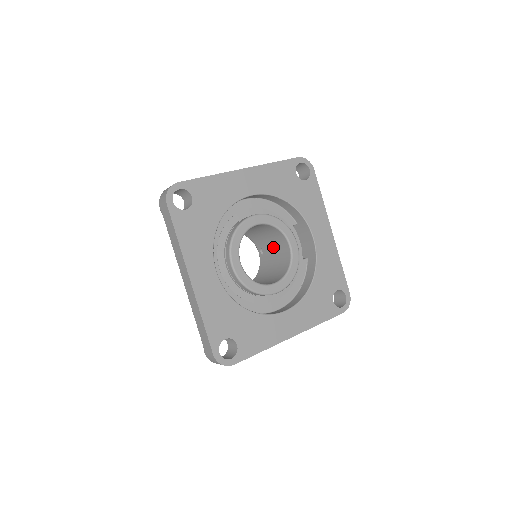
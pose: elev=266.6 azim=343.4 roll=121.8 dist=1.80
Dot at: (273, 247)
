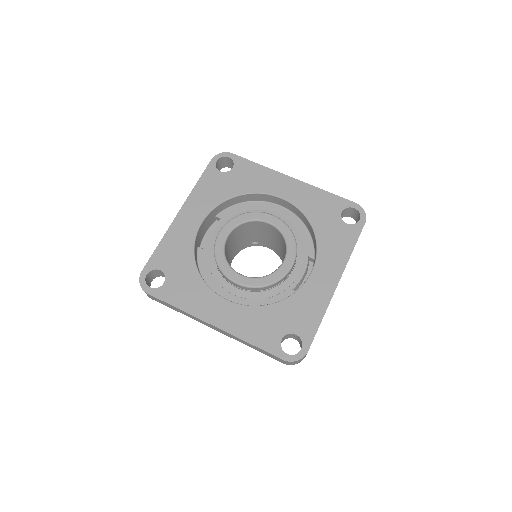
Dot at: occluded
